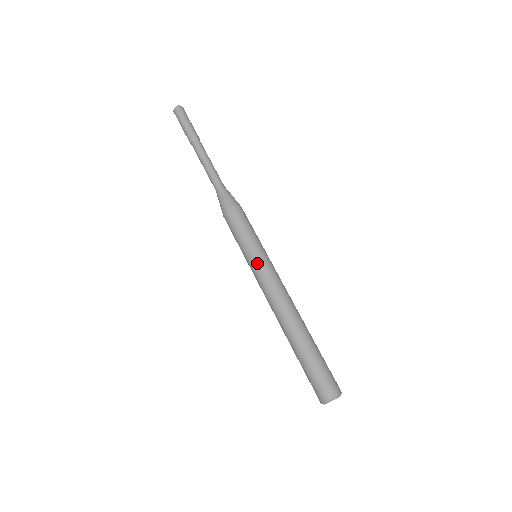
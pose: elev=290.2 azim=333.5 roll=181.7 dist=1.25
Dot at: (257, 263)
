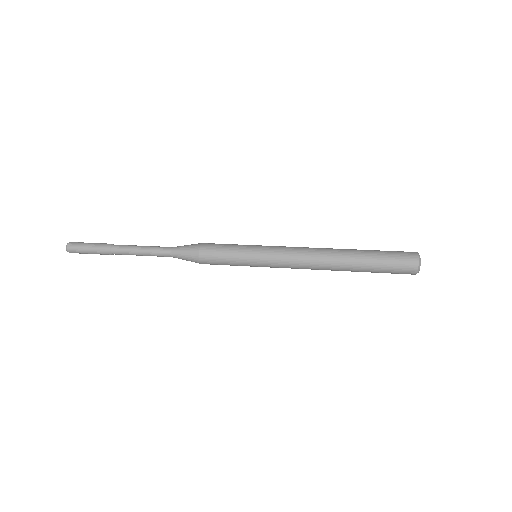
Dot at: (267, 246)
